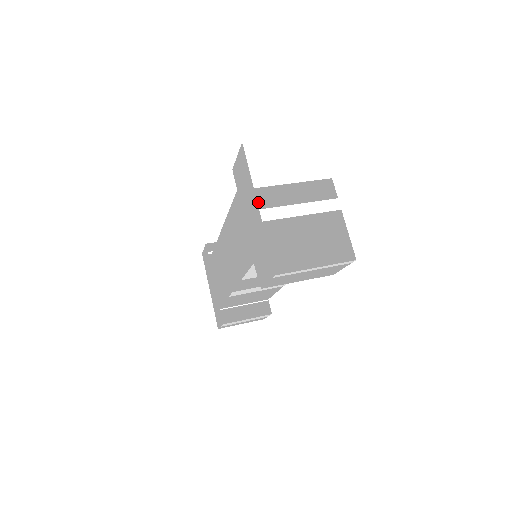
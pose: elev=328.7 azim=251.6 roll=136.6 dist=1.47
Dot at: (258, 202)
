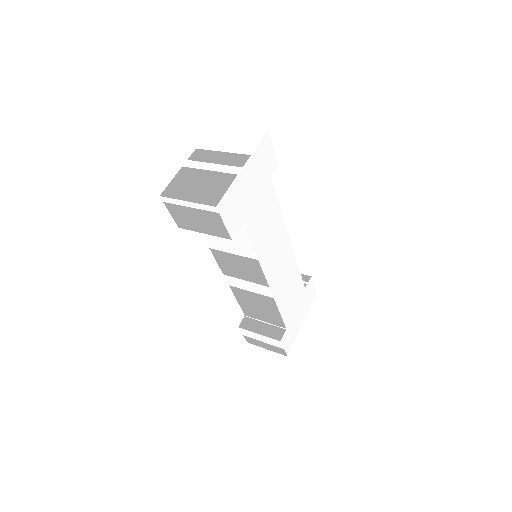
Dot at: (191, 156)
